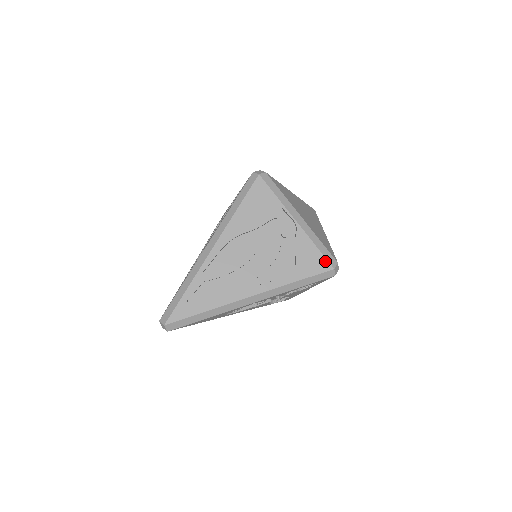
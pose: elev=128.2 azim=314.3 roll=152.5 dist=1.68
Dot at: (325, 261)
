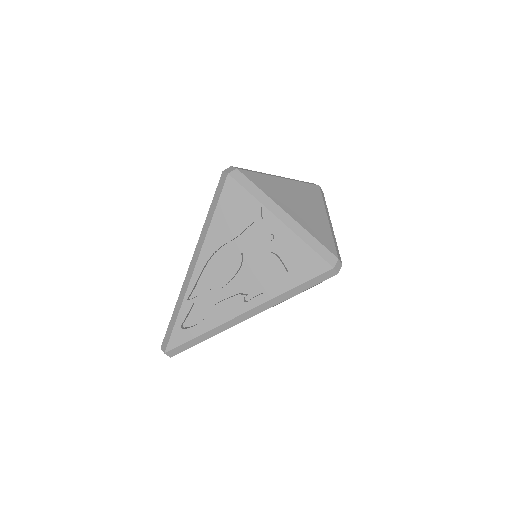
Dot at: (321, 260)
